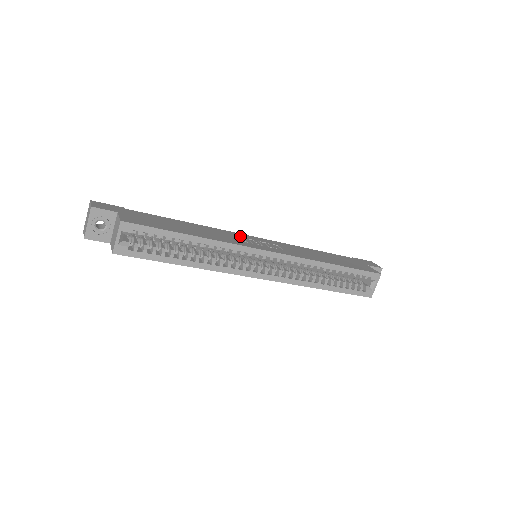
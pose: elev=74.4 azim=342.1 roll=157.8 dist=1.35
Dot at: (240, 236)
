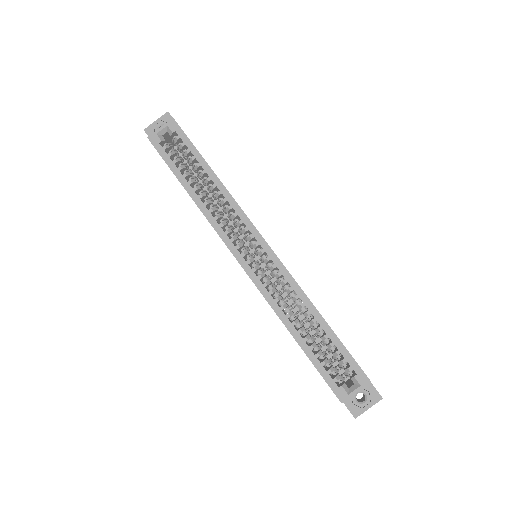
Dot at: occluded
